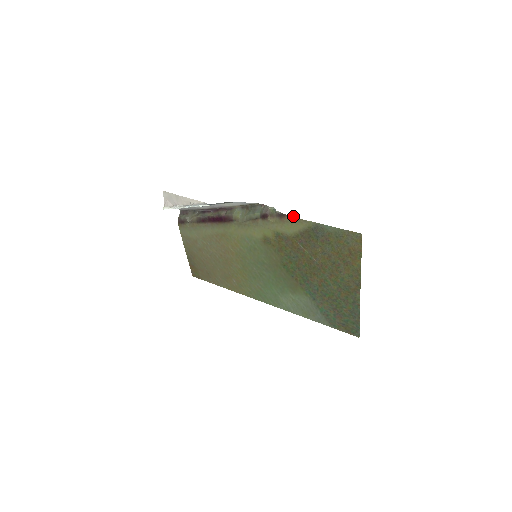
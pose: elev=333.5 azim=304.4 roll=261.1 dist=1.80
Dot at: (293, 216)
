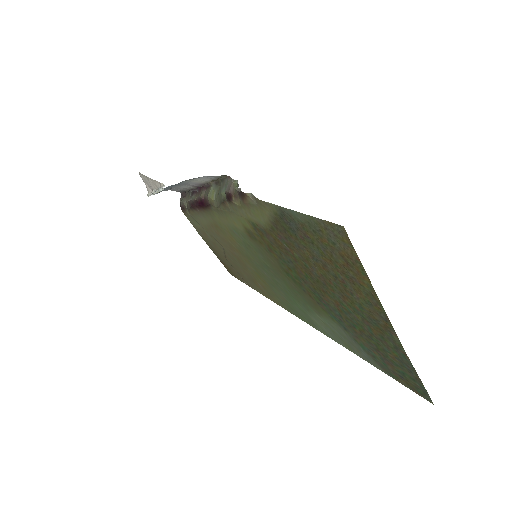
Dot at: (252, 195)
